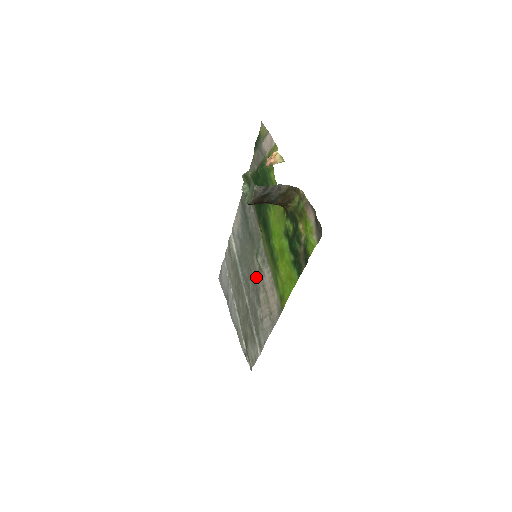
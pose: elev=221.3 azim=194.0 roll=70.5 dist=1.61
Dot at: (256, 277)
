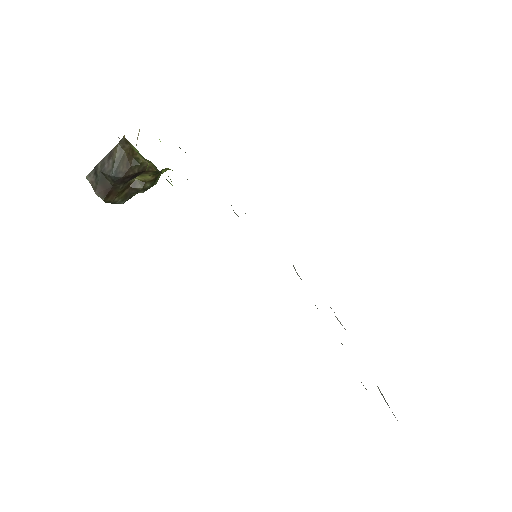
Dot at: occluded
